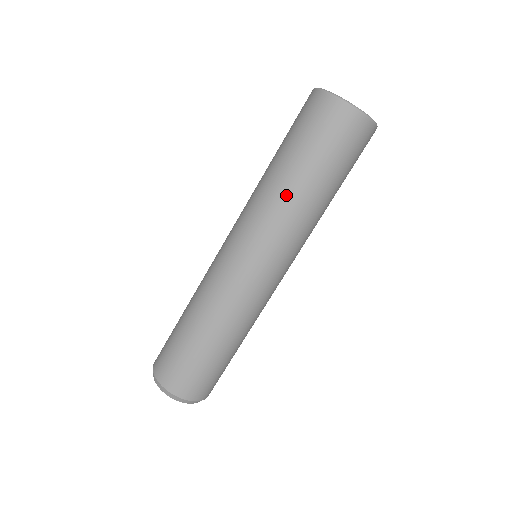
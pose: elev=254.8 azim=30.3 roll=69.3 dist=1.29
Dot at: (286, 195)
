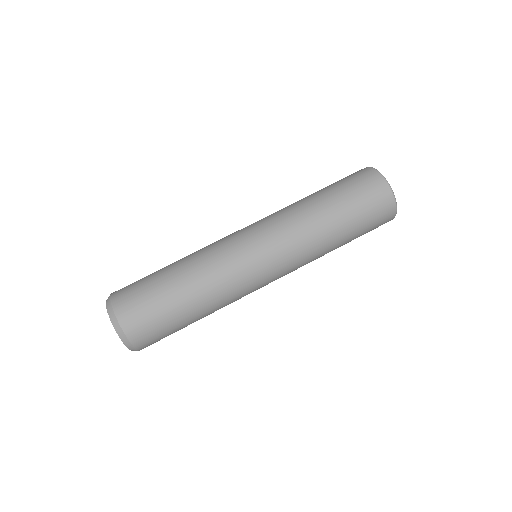
Dot at: (319, 227)
